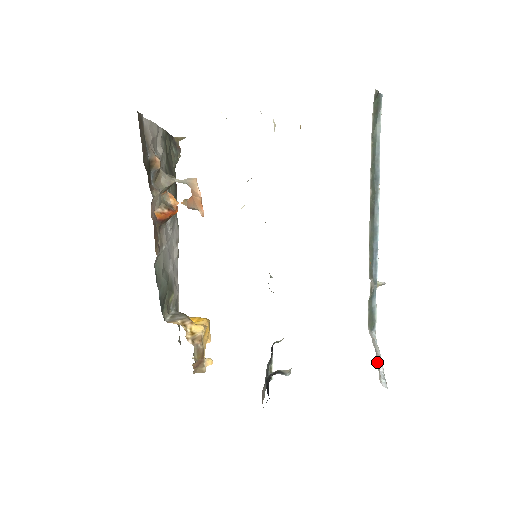
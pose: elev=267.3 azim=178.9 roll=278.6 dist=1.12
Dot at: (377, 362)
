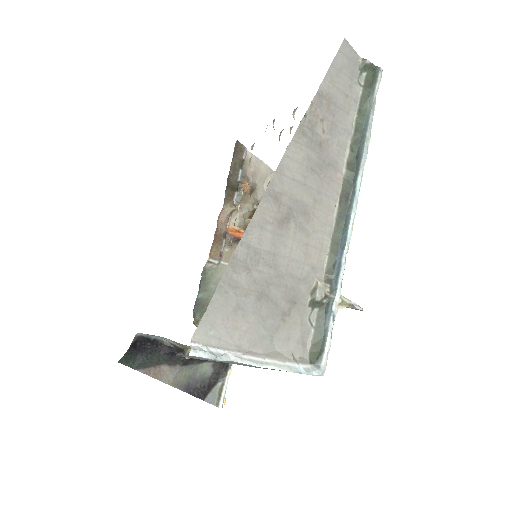
Dot at: (233, 344)
